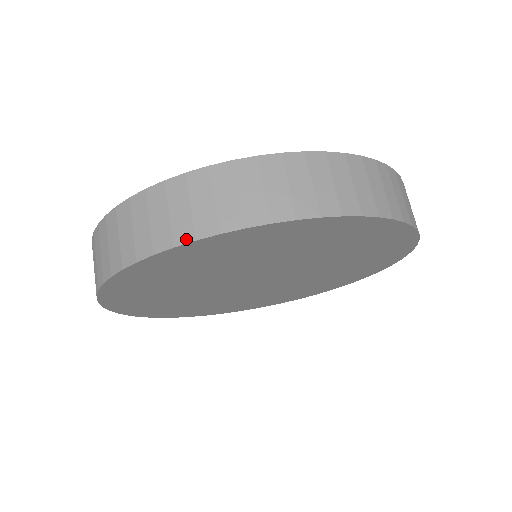
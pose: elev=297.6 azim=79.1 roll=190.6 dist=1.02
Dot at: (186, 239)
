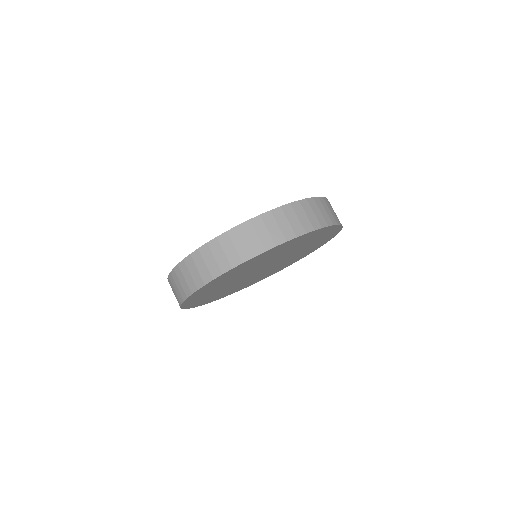
Dot at: (201, 285)
